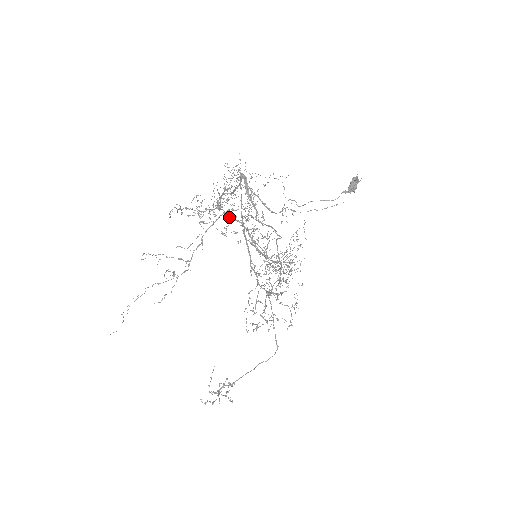
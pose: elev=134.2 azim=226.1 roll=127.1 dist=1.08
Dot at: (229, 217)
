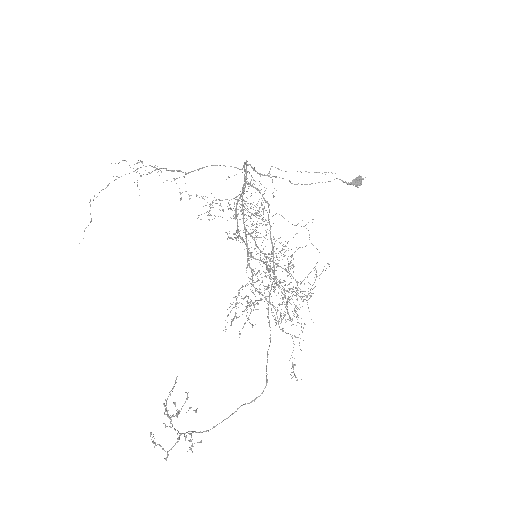
Dot at: (252, 256)
